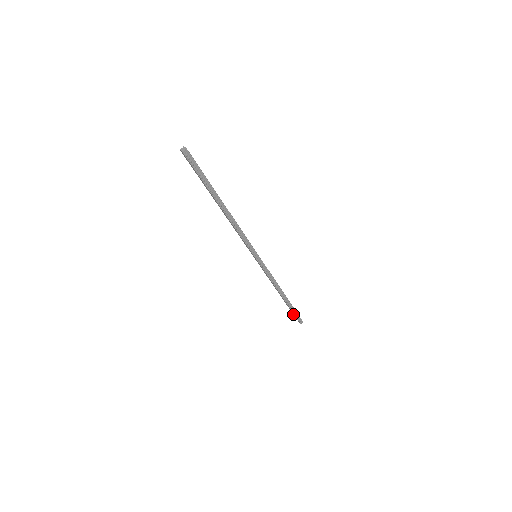
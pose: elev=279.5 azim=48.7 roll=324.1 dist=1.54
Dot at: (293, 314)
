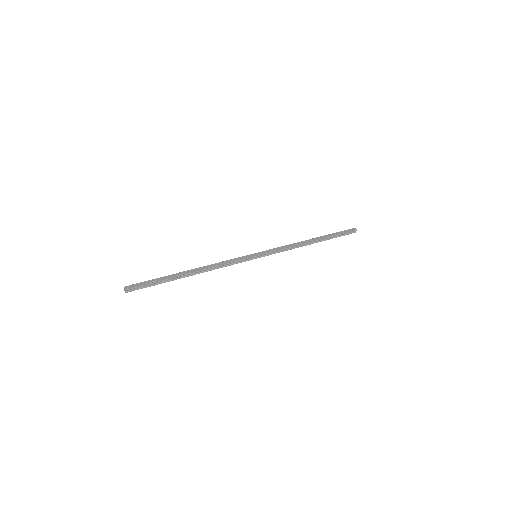
Dot at: occluded
